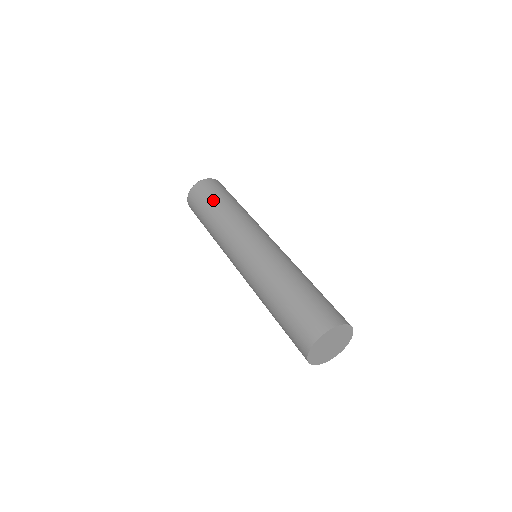
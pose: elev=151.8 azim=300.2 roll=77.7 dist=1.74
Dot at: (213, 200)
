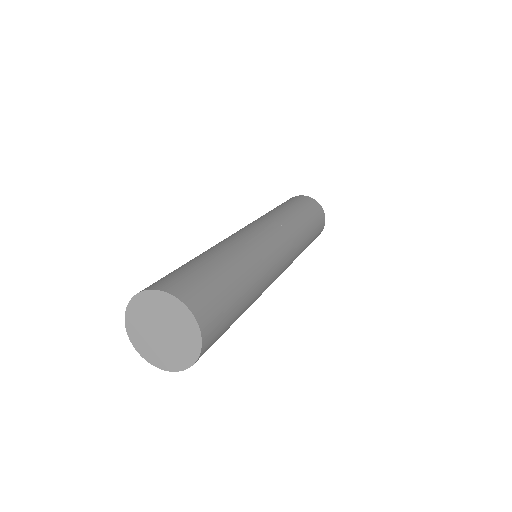
Dot at: (283, 204)
